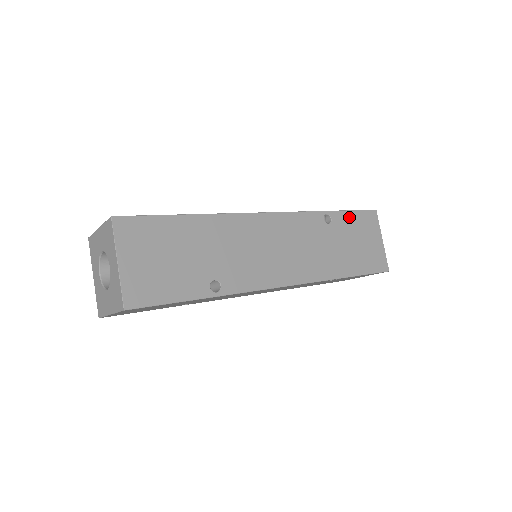
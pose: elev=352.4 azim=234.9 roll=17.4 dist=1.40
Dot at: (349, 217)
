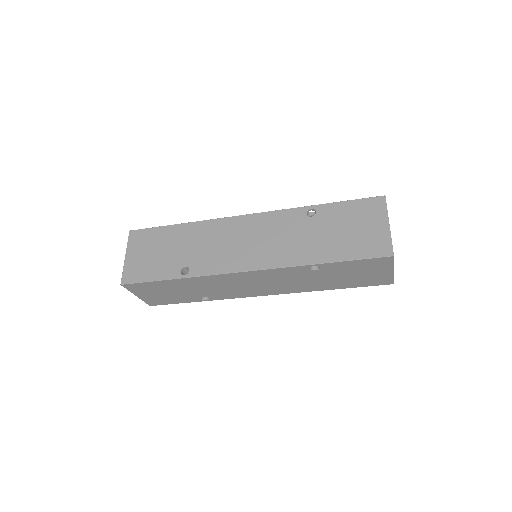
Dot at: (341, 207)
